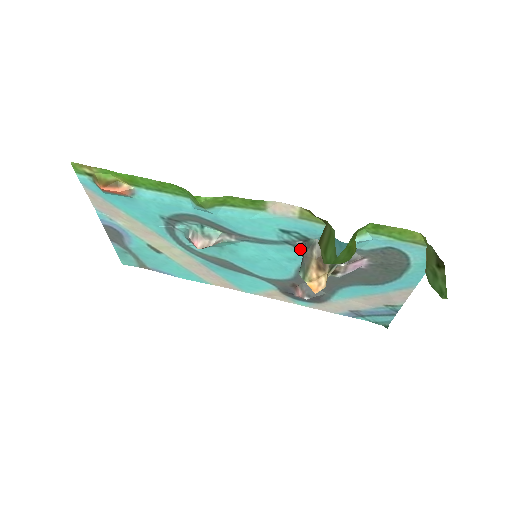
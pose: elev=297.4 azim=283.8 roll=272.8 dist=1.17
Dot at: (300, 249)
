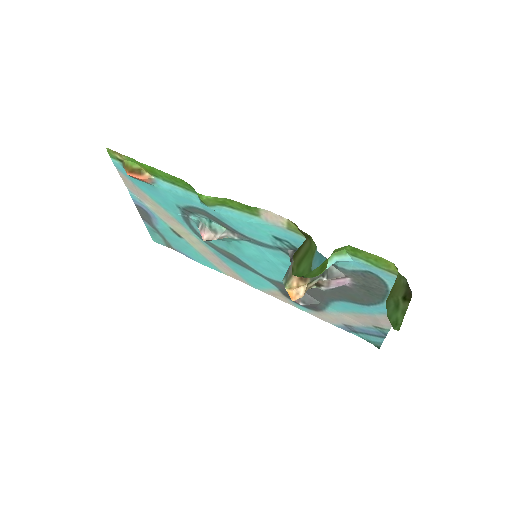
Dot at: (290, 257)
